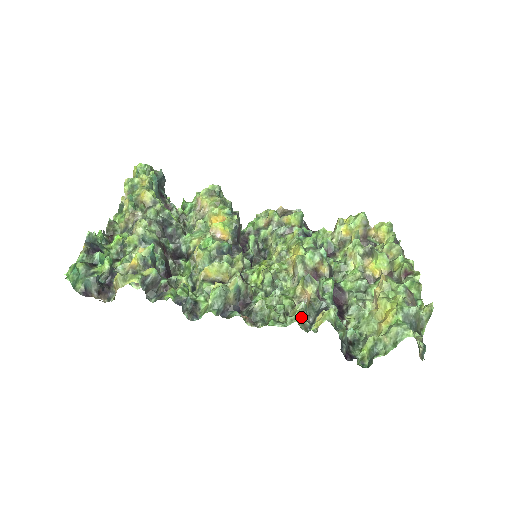
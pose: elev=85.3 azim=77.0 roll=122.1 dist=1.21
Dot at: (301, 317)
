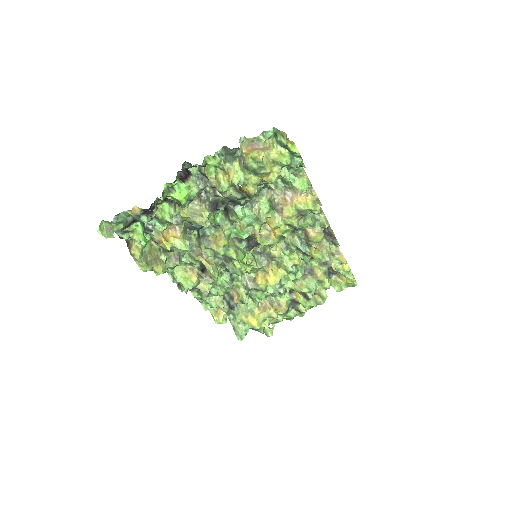
Dot at: occluded
